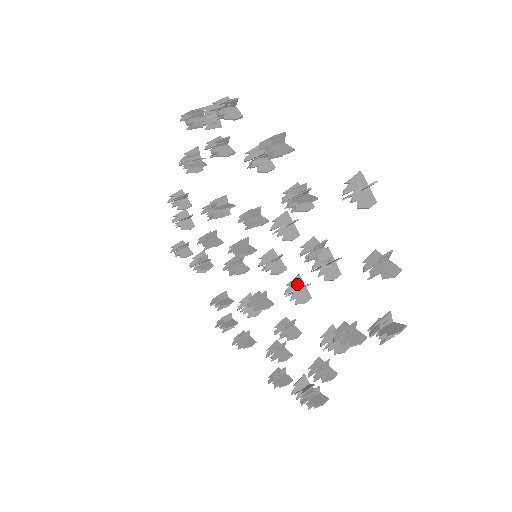
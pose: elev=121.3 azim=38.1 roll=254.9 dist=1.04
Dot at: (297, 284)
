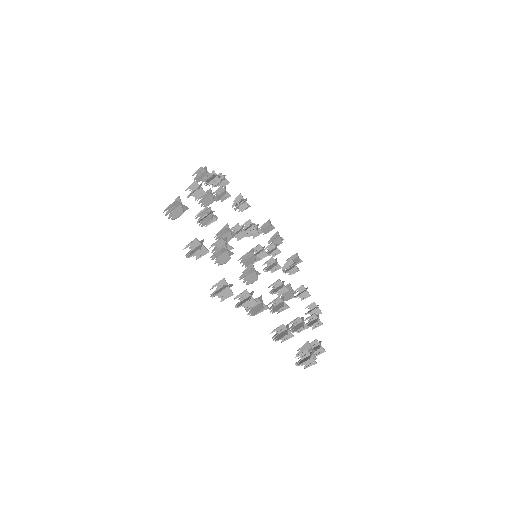
Dot at: occluded
